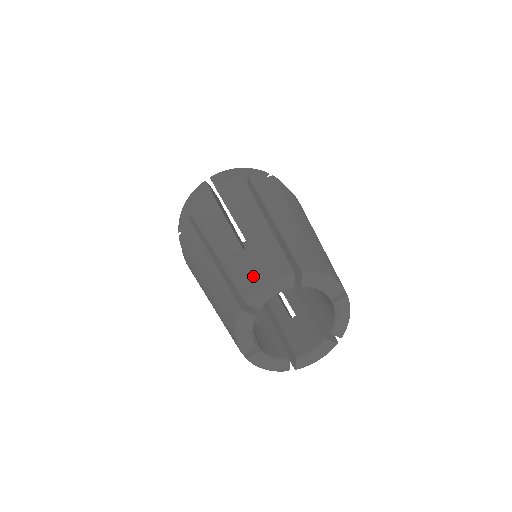
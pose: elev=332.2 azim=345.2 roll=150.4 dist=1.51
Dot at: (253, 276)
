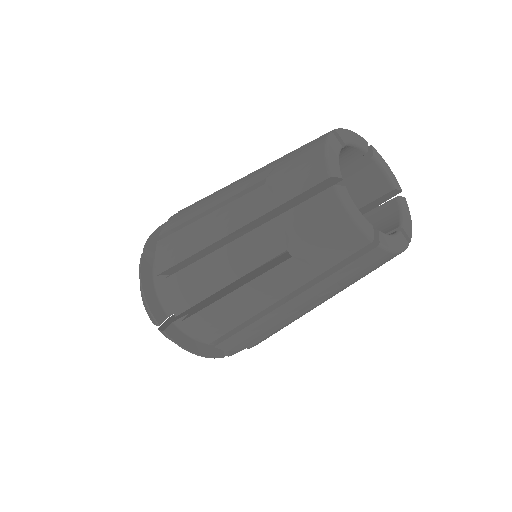
Dot at: (305, 166)
